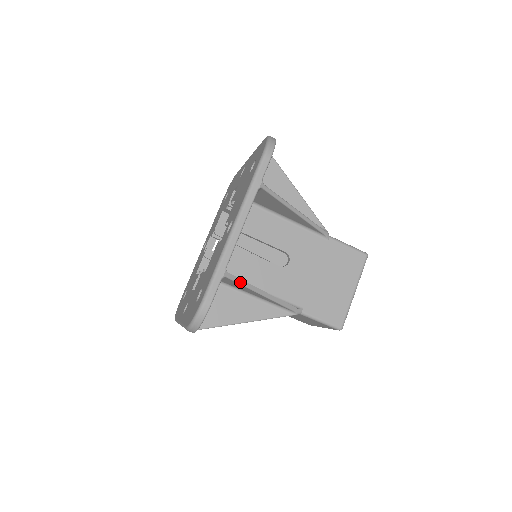
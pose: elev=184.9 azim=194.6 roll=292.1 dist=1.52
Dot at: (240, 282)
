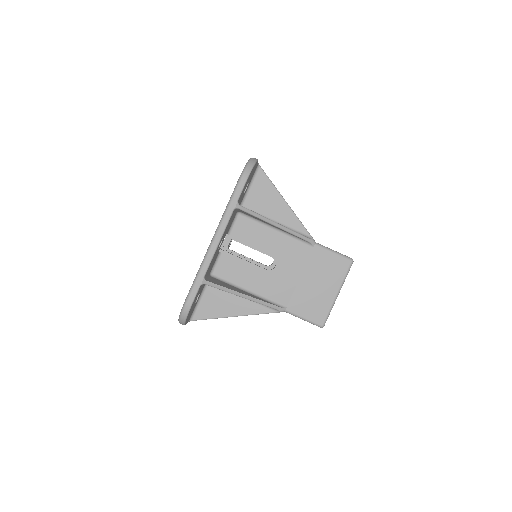
Dot at: (218, 287)
